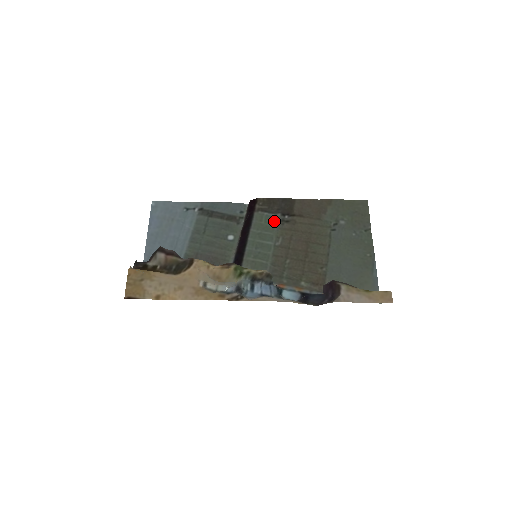
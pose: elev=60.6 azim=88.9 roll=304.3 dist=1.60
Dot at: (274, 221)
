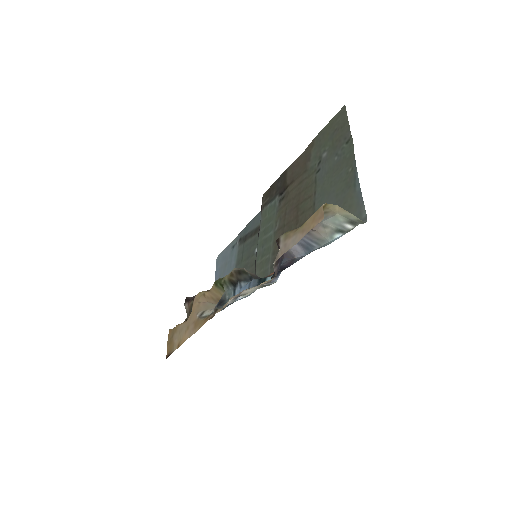
Dot at: (274, 207)
